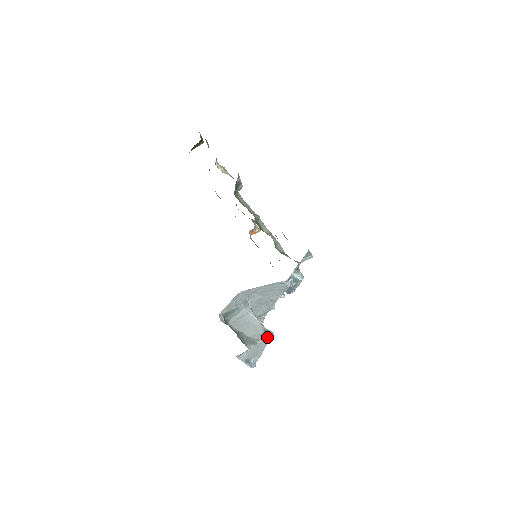
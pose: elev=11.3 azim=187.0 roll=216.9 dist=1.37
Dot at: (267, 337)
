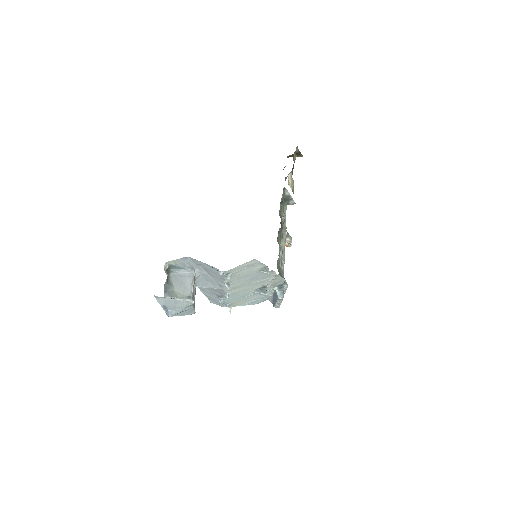
Dot at: (186, 301)
